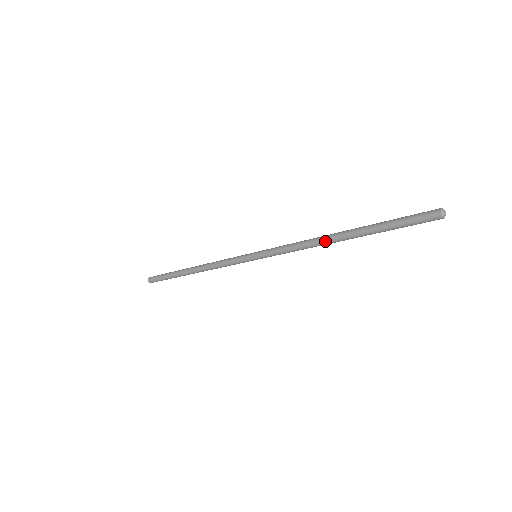
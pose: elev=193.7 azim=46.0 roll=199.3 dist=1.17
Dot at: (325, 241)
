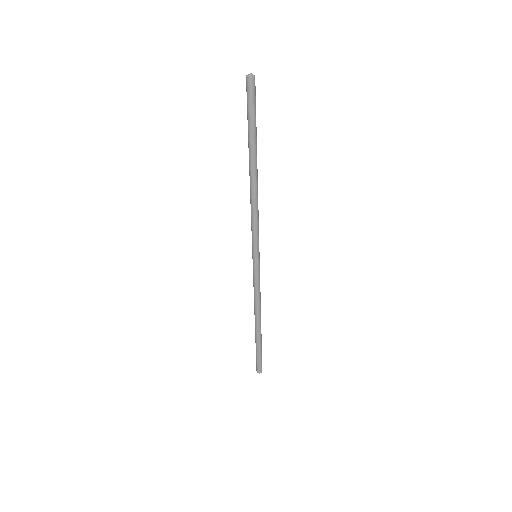
Dot at: (253, 186)
